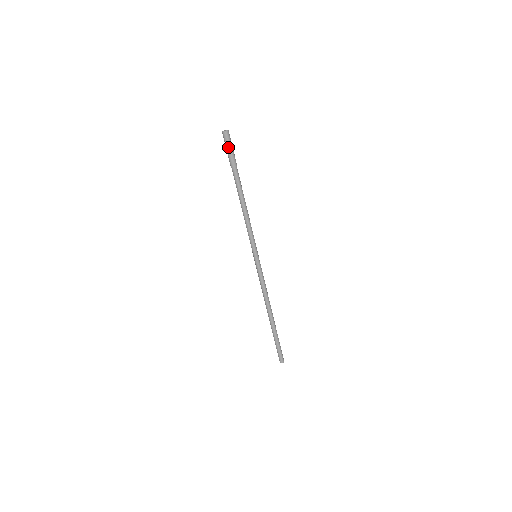
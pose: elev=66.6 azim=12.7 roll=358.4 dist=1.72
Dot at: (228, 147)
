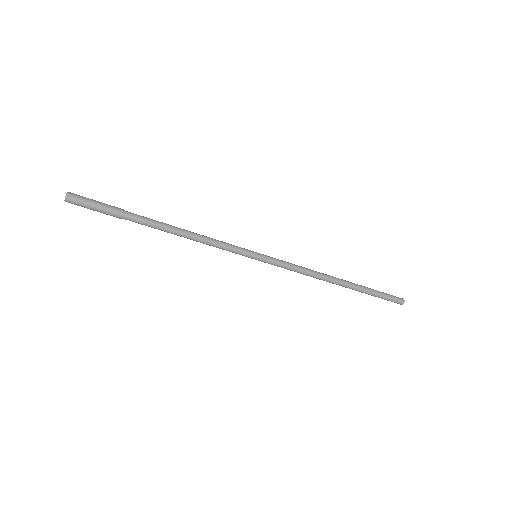
Dot at: occluded
